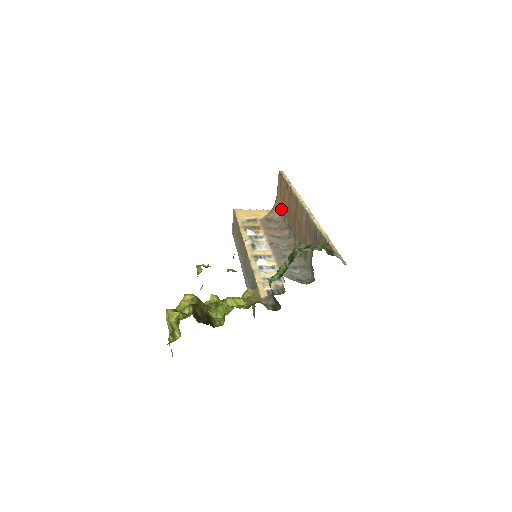
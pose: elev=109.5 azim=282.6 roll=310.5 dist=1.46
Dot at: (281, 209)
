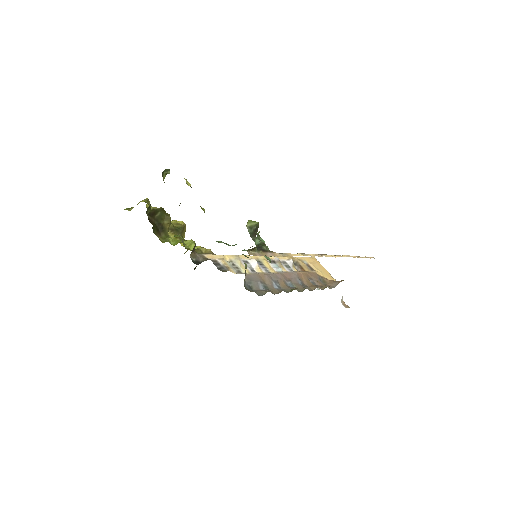
Dot at: occluded
